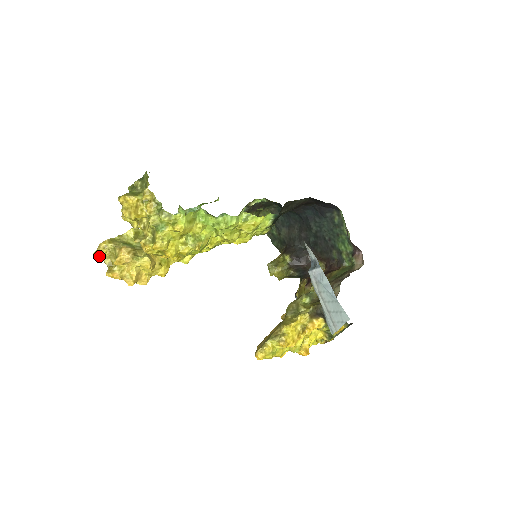
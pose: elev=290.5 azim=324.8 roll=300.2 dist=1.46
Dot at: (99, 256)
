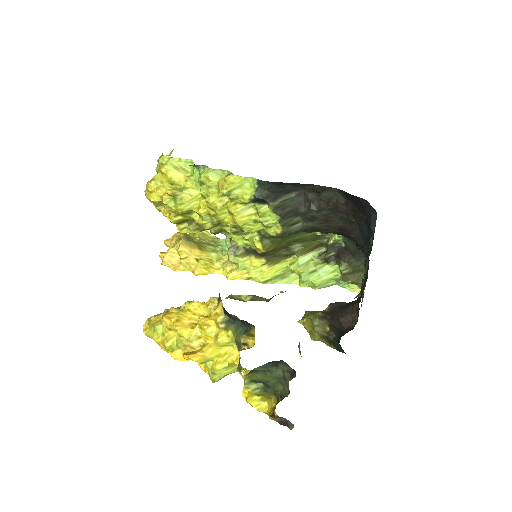
Dot at: occluded
